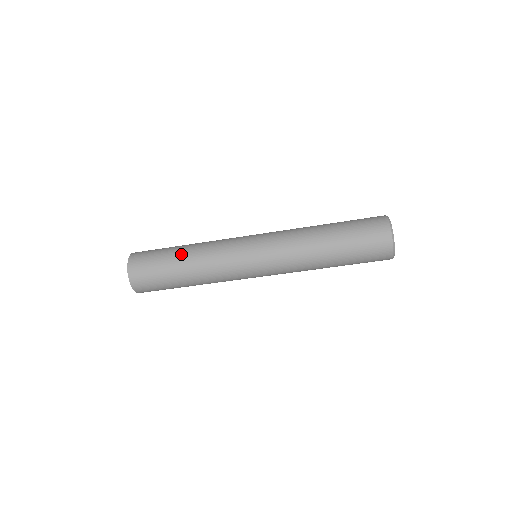
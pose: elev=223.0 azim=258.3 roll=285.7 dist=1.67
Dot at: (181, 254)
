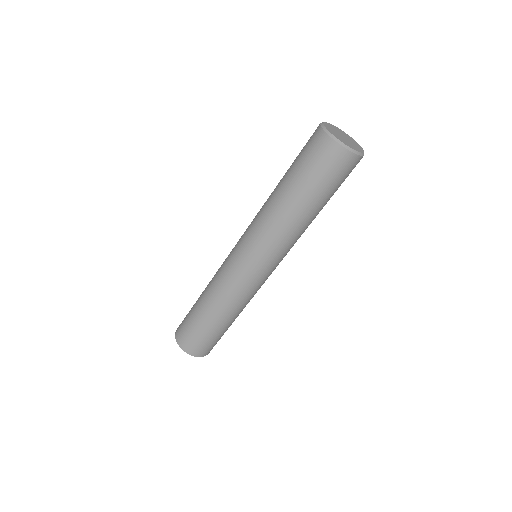
Dot at: (200, 299)
